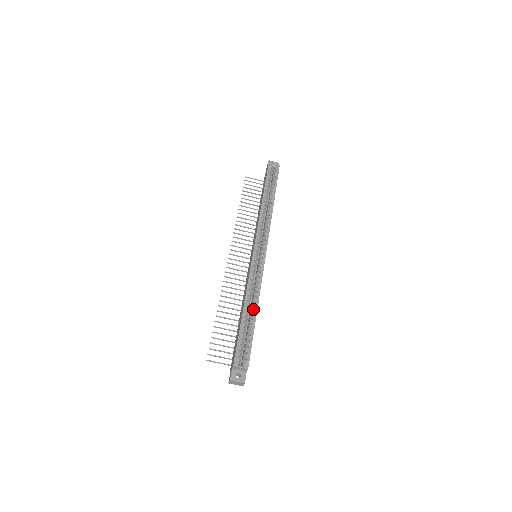
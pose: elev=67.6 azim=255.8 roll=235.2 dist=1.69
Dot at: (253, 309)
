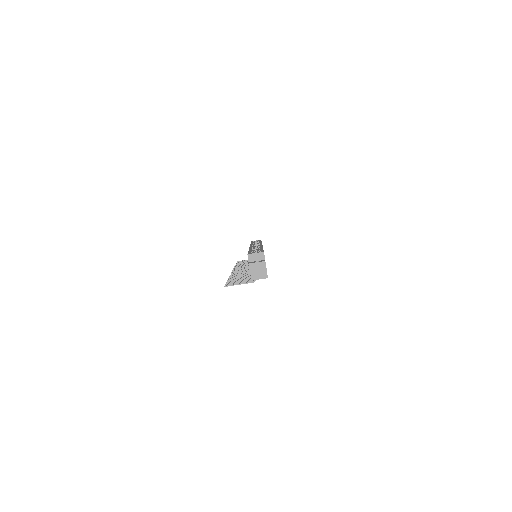
Dot at: (258, 248)
